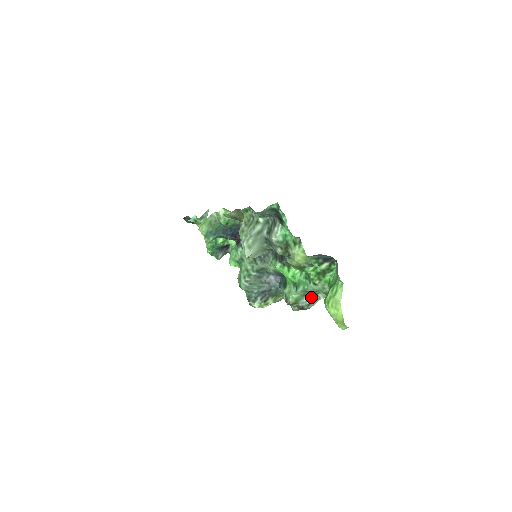
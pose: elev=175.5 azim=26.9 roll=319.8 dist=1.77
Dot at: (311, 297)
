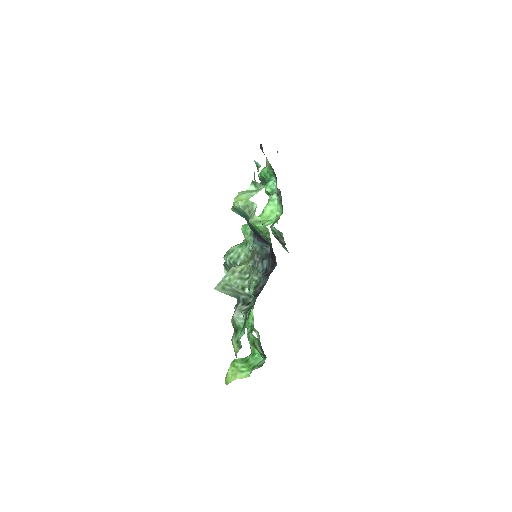
Dot at: occluded
